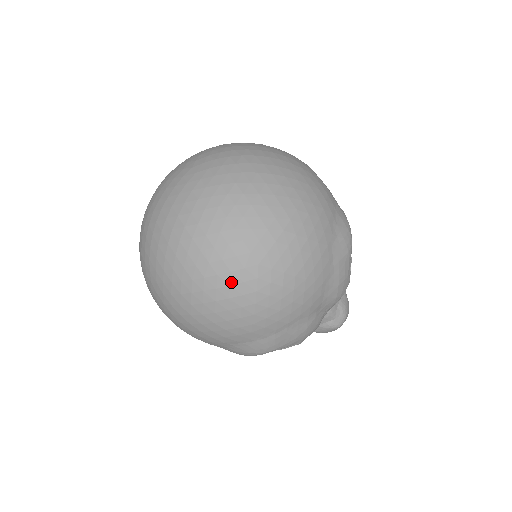
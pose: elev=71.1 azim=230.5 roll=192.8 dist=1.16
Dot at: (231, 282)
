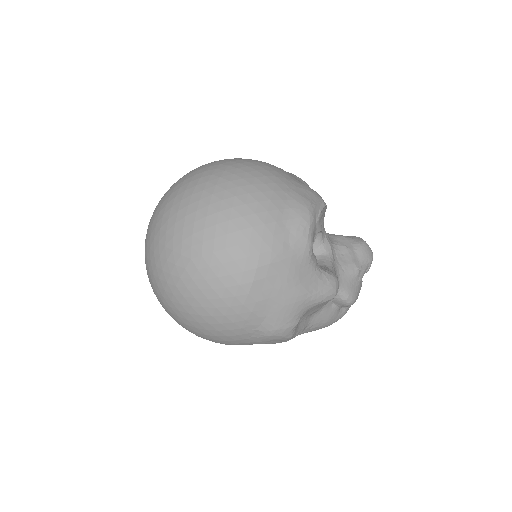
Dot at: (218, 176)
